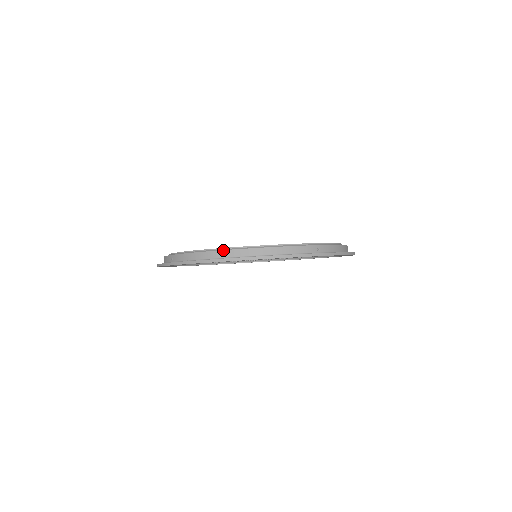
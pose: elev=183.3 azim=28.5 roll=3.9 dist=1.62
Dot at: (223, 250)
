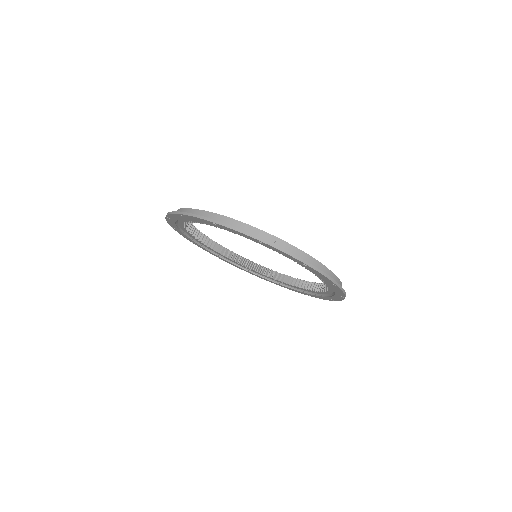
Dot at: (195, 209)
